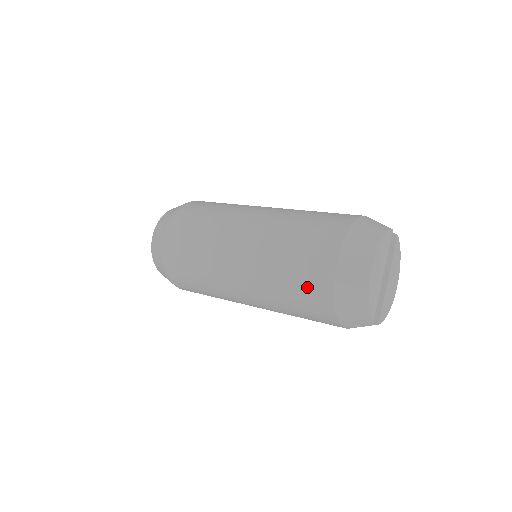
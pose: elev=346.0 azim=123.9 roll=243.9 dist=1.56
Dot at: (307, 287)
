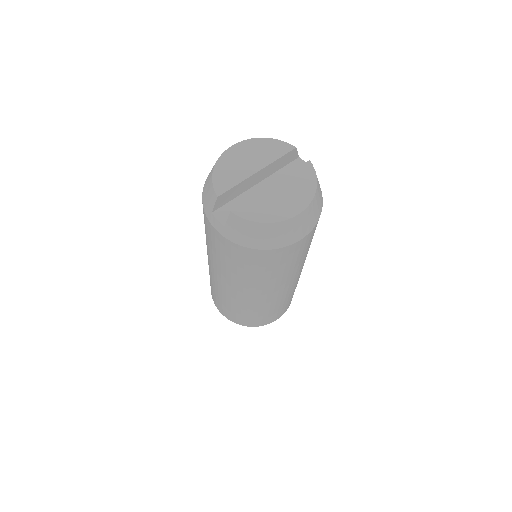
Dot at: occluded
